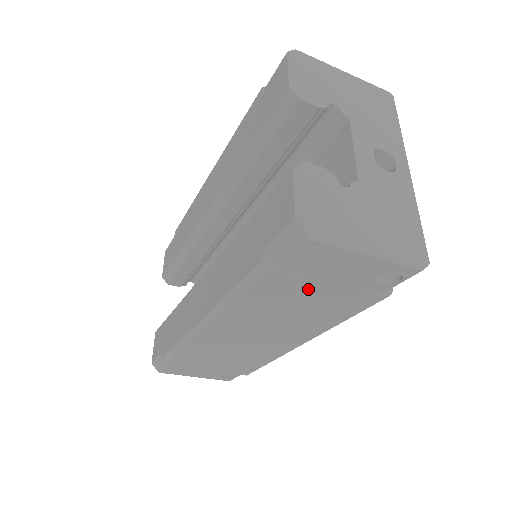
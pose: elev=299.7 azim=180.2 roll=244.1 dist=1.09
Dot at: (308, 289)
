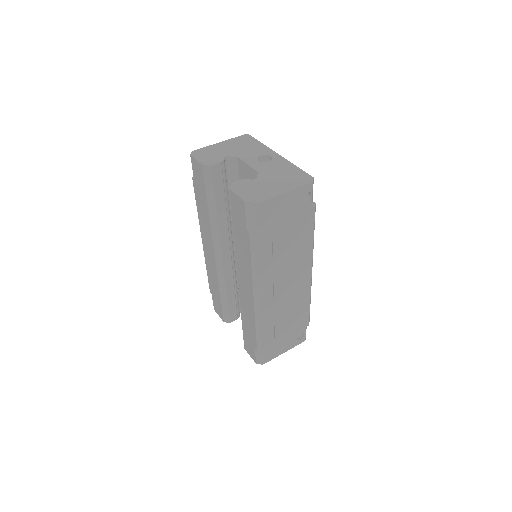
Dot at: (280, 232)
